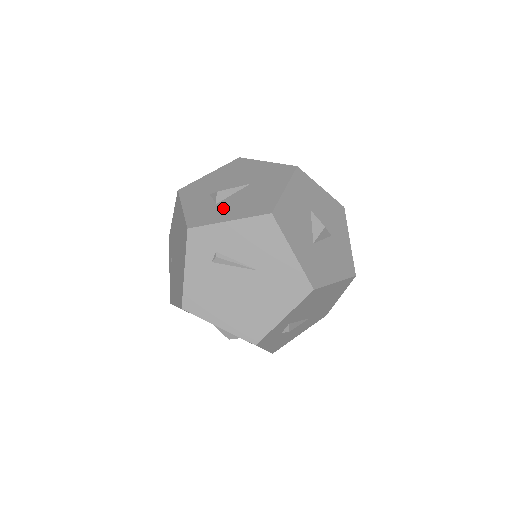
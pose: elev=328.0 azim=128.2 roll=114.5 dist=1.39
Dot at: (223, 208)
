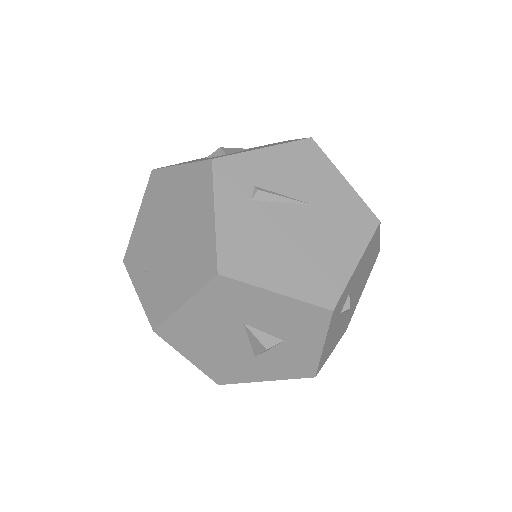
Dot at: occluded
